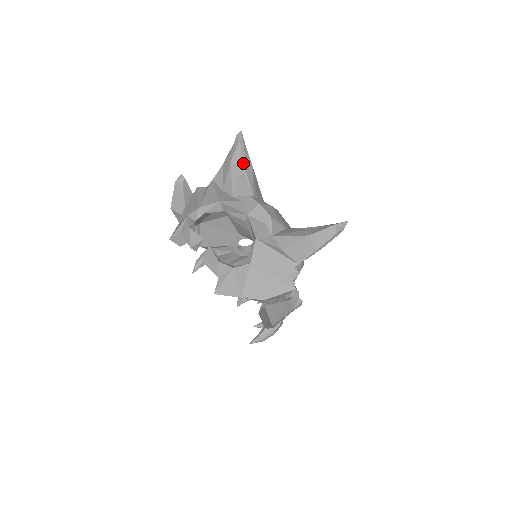
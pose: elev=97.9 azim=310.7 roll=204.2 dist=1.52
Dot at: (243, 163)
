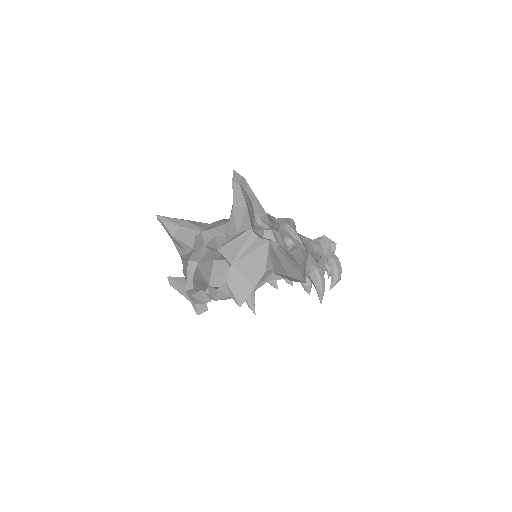
Dot at: (178, 227)
